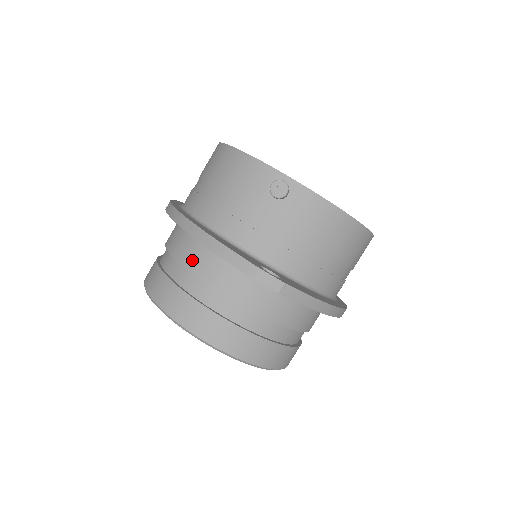
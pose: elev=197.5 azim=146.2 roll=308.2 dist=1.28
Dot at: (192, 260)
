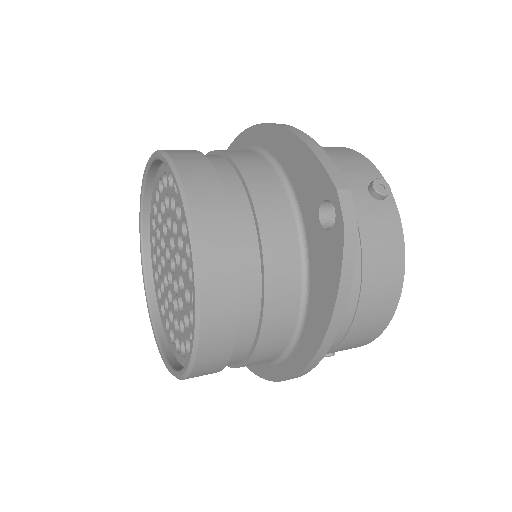
Dot at: (247, 162)
